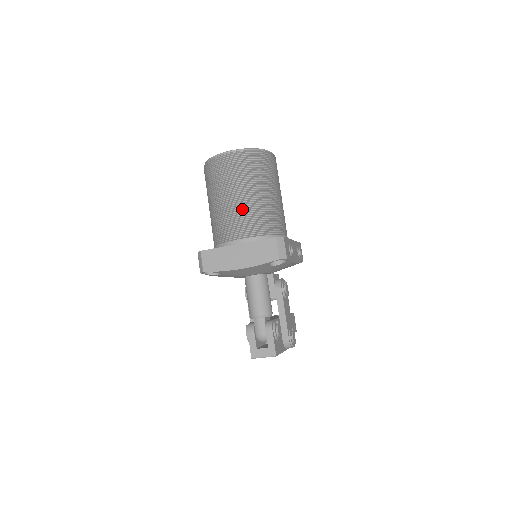
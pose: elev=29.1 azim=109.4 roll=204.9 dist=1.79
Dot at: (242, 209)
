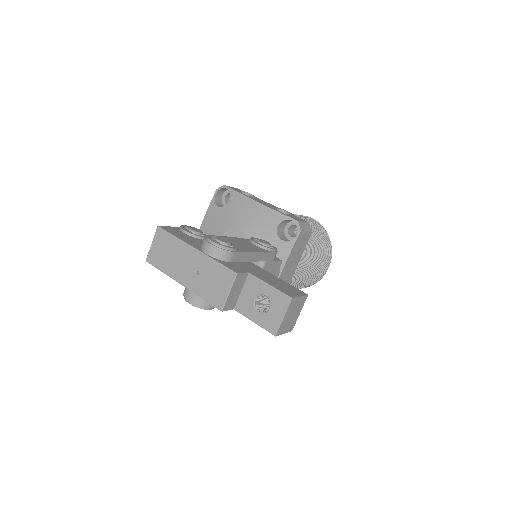
Dot at: occluded
